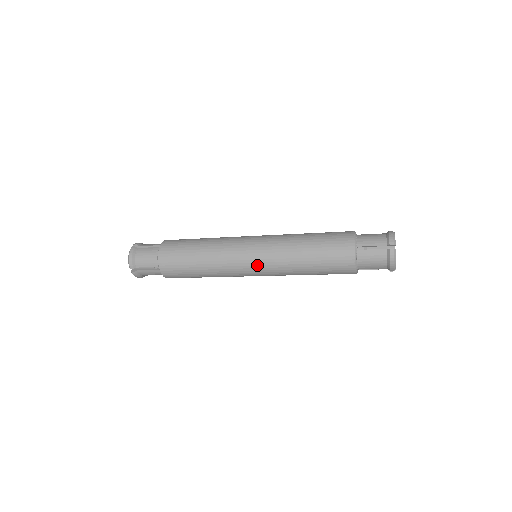
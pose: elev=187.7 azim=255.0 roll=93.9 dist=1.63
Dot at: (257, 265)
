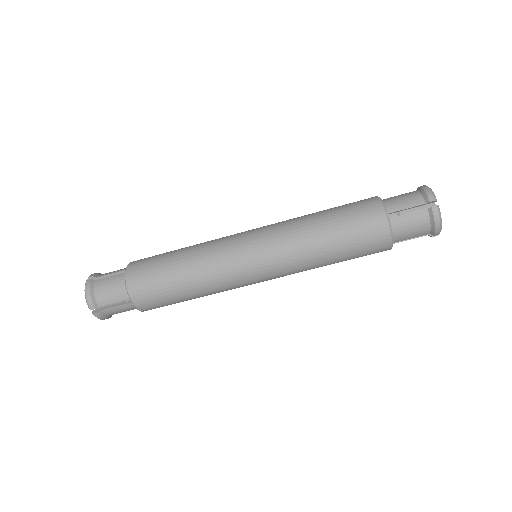
Dot at: (263, 266)
